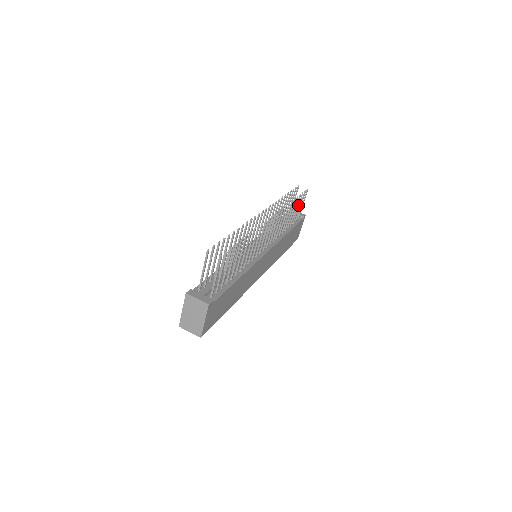
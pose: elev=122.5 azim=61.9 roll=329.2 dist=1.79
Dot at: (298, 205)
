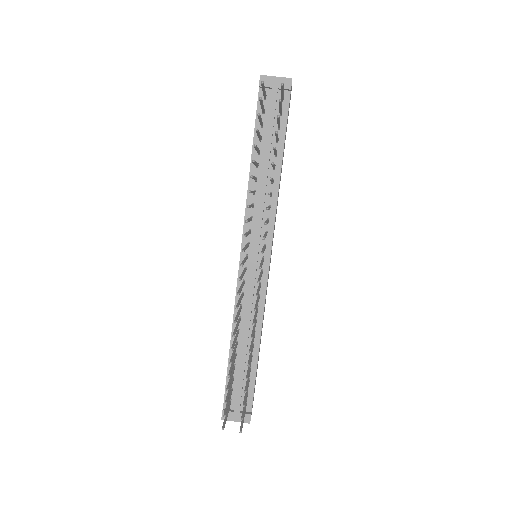
Dot at: (277, 122)
